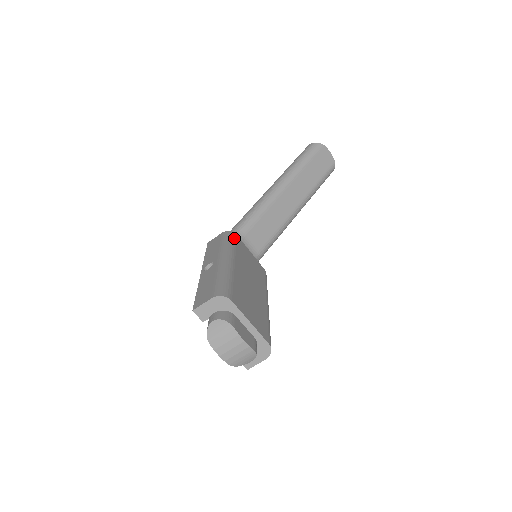
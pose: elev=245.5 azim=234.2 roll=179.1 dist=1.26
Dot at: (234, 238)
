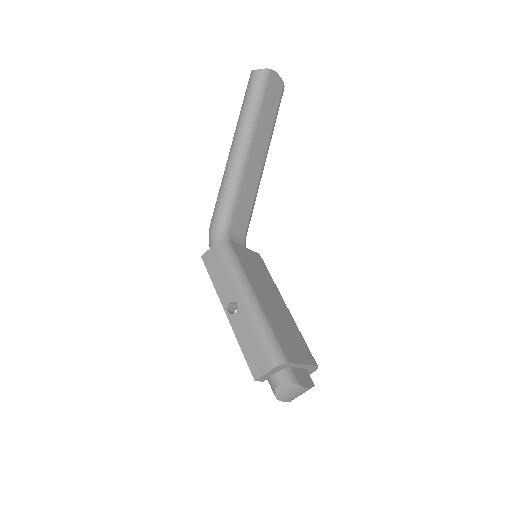
Dot at: (233, 251)
